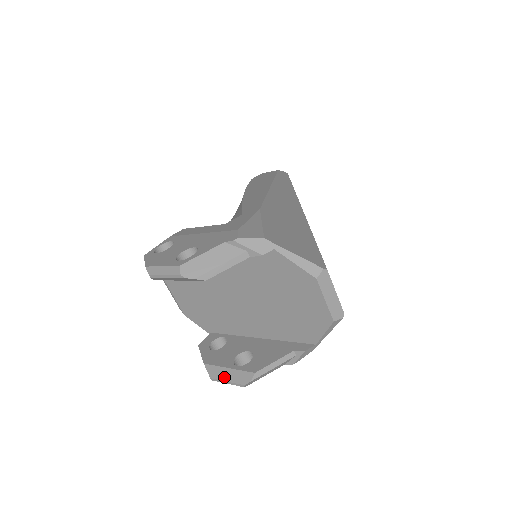
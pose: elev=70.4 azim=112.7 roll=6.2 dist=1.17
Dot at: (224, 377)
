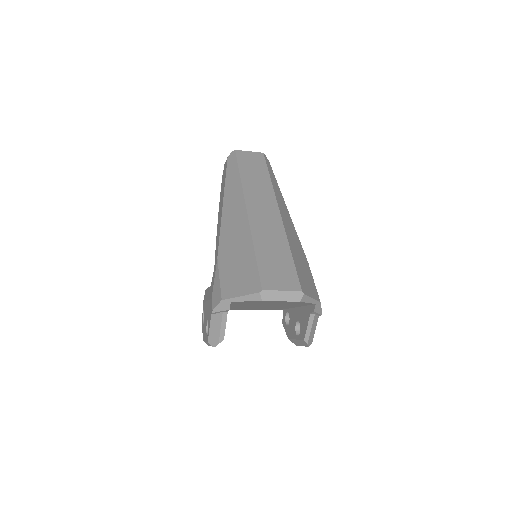
Dot at: (299, 344)
